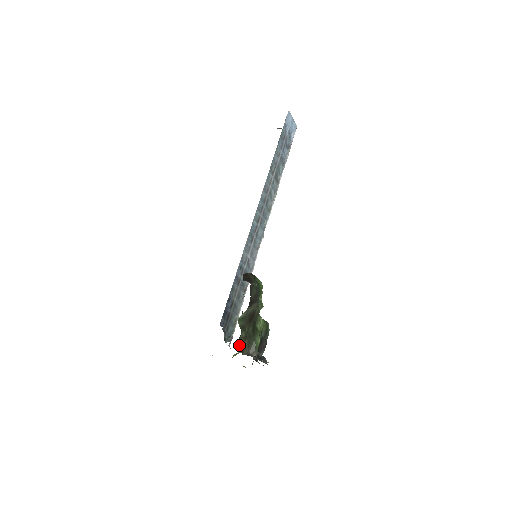
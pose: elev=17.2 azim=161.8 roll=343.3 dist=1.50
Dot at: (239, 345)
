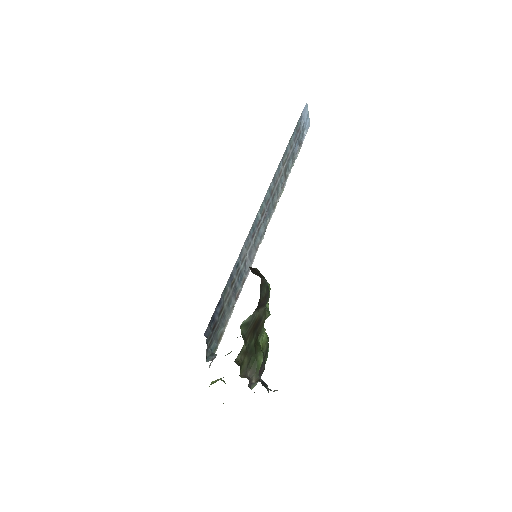
Dot at: (238, 361)
